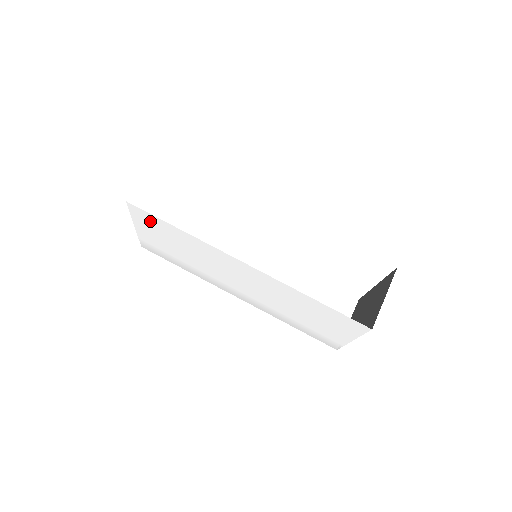
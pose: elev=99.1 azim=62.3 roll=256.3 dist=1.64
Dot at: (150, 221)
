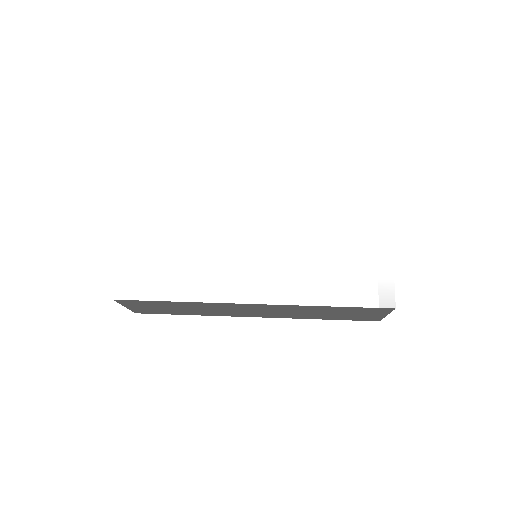
Dot at: (150, 206)
